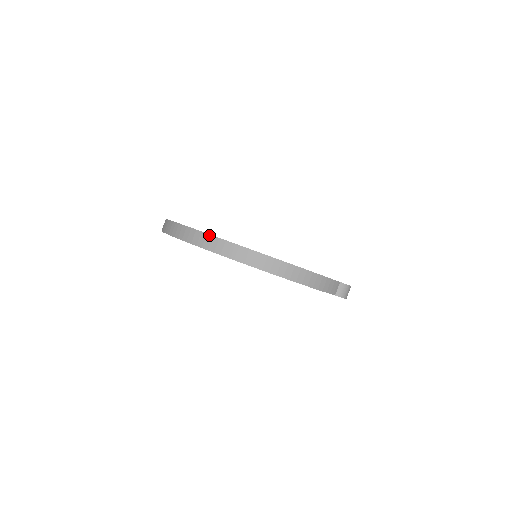
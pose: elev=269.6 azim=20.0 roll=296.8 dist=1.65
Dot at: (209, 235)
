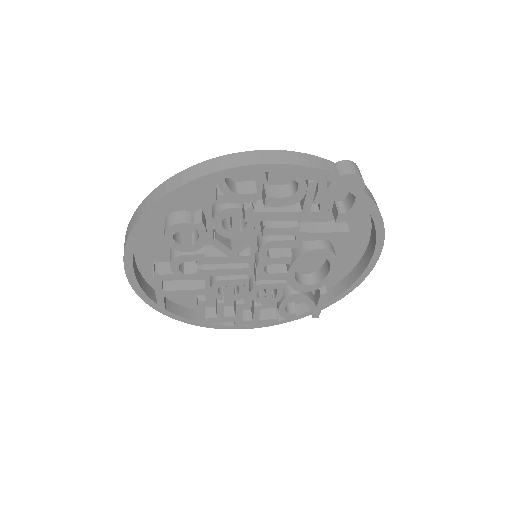
Dot at: (144, 200)
